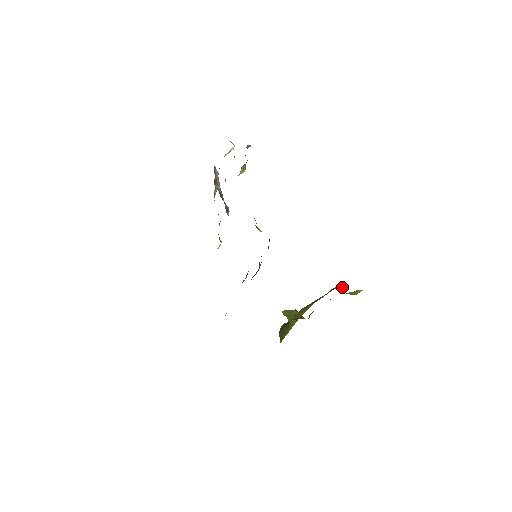
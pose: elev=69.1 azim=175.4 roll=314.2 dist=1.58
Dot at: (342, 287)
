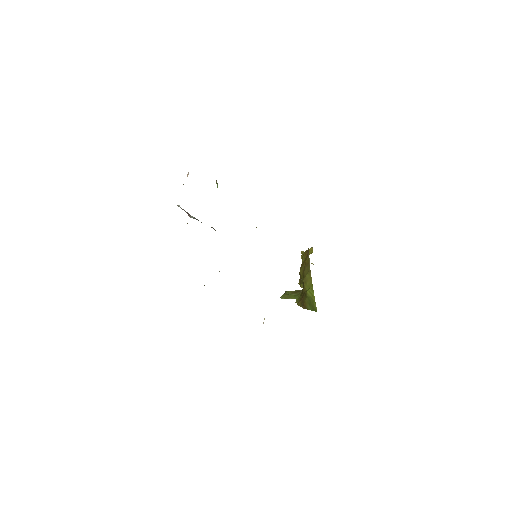
Dot at: occluded
